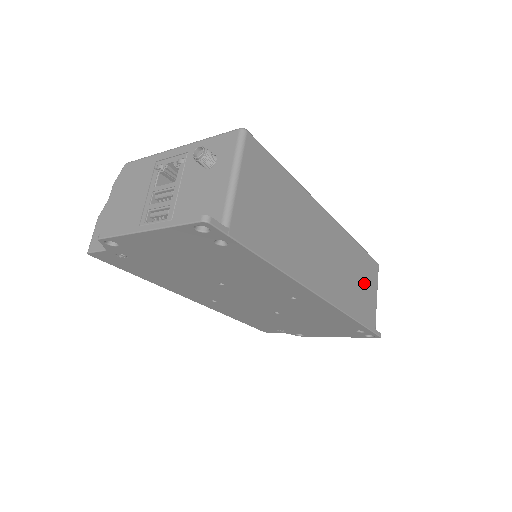
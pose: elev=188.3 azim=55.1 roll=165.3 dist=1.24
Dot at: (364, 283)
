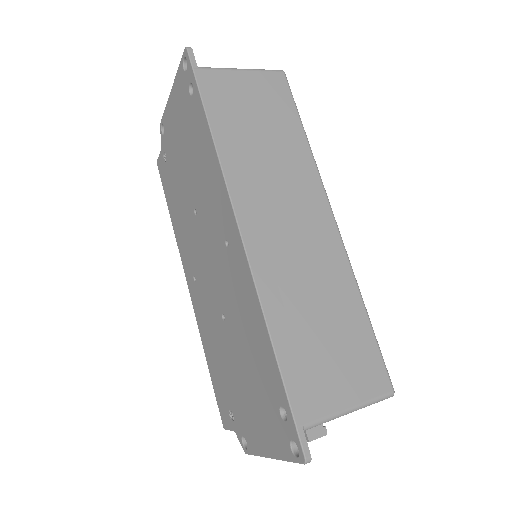
Dot at: (335, 349)
